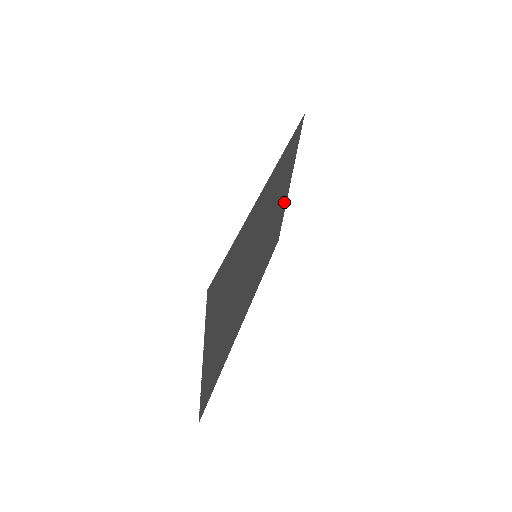
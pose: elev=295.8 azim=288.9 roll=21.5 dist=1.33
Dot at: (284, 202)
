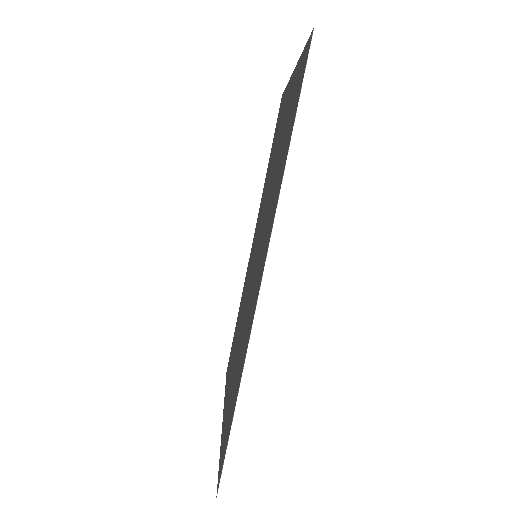
Dot at: (286, 99)
